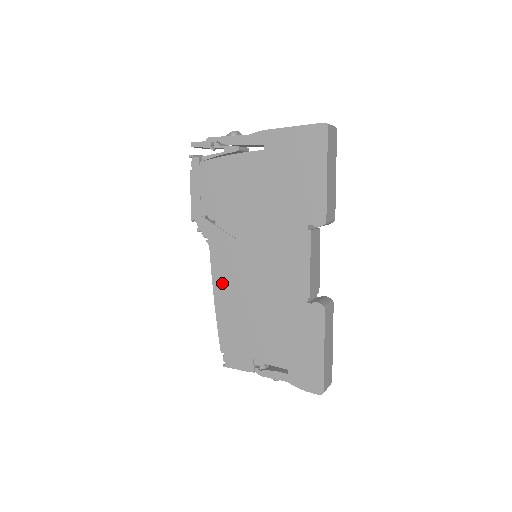
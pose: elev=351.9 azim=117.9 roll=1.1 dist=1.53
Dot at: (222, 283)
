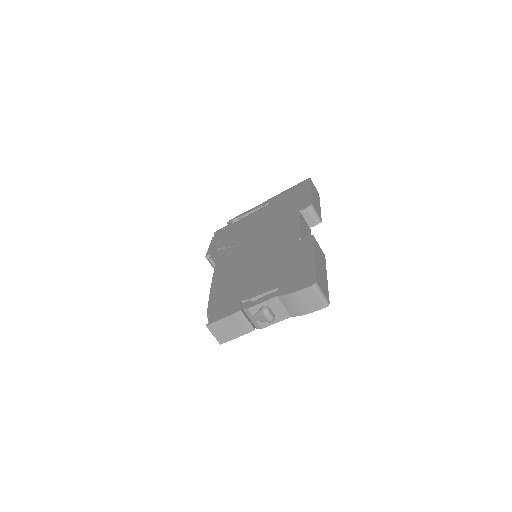
Dot at: (222, 272)
